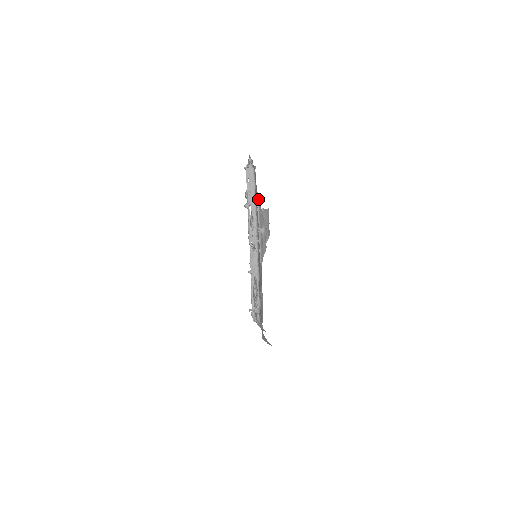
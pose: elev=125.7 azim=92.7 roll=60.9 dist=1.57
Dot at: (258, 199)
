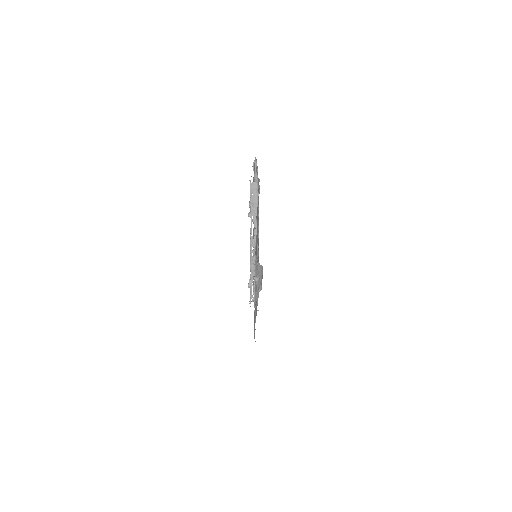
Dot at: occluded
